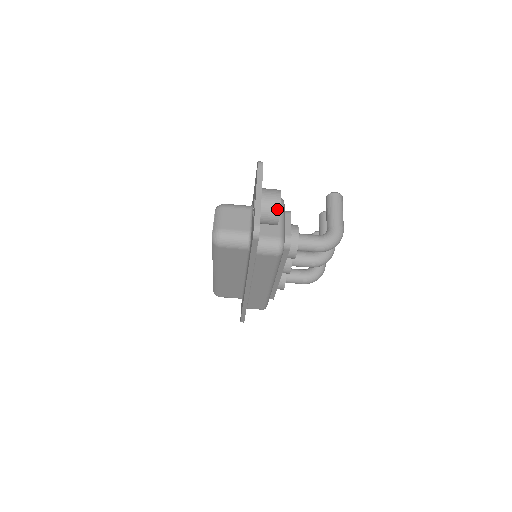
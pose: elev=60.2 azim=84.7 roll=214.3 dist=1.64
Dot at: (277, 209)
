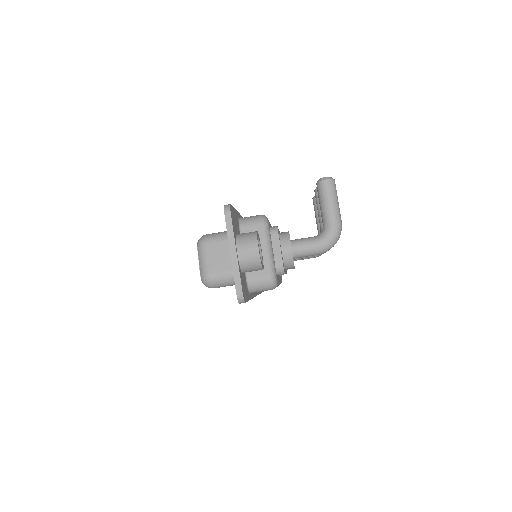
Dot at: (257, 262)
